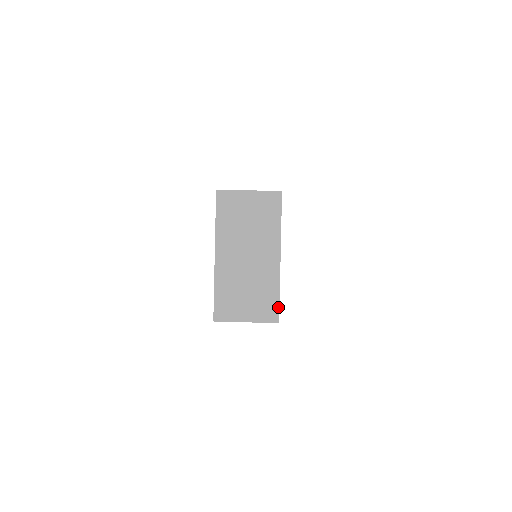
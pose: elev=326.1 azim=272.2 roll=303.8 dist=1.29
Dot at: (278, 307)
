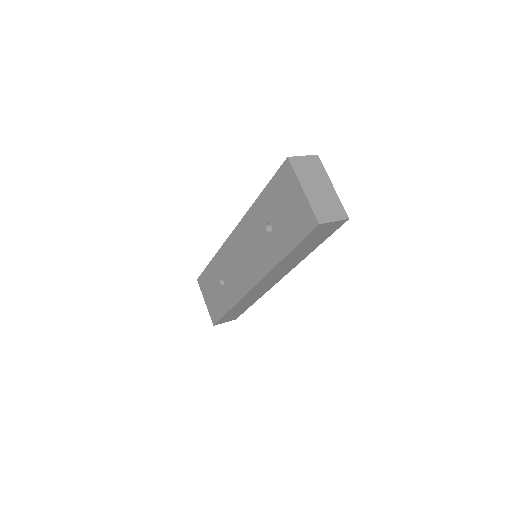
Dot at: (345, 211)
